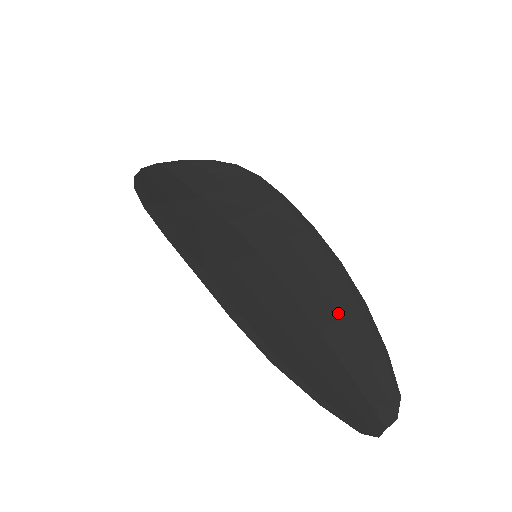
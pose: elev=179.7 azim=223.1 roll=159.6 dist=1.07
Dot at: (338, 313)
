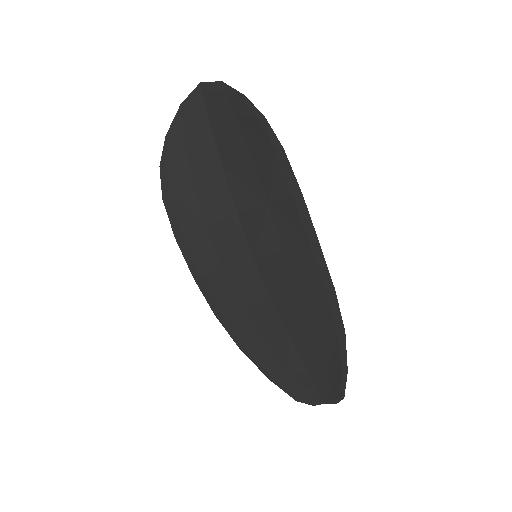
Dot at: (312, 330)
